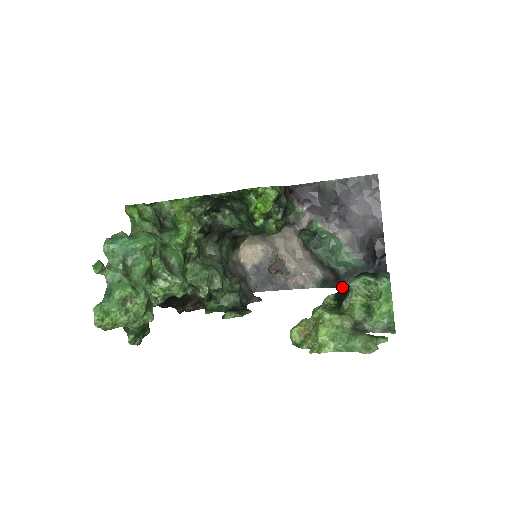
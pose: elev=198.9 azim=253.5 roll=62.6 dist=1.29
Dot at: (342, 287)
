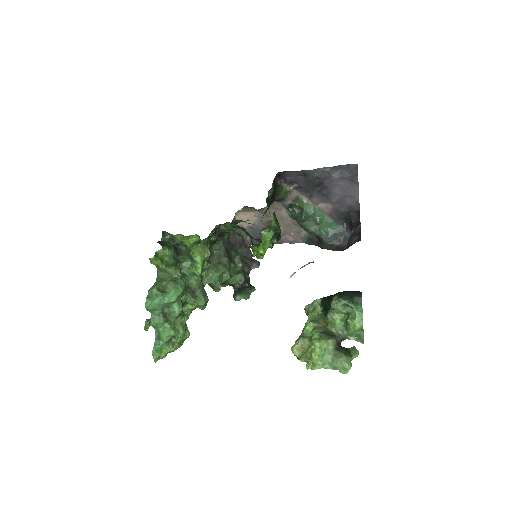
Dot at: (324, 248)
